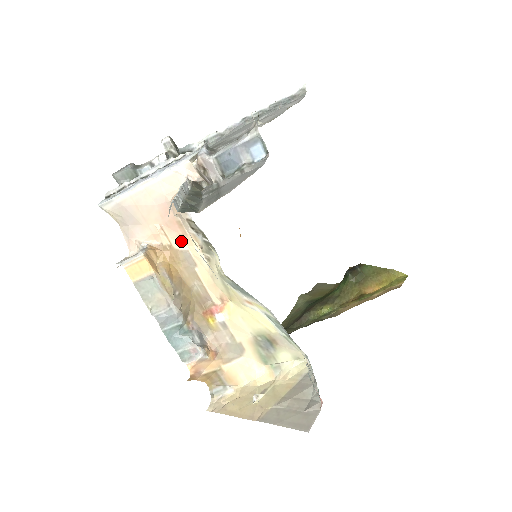
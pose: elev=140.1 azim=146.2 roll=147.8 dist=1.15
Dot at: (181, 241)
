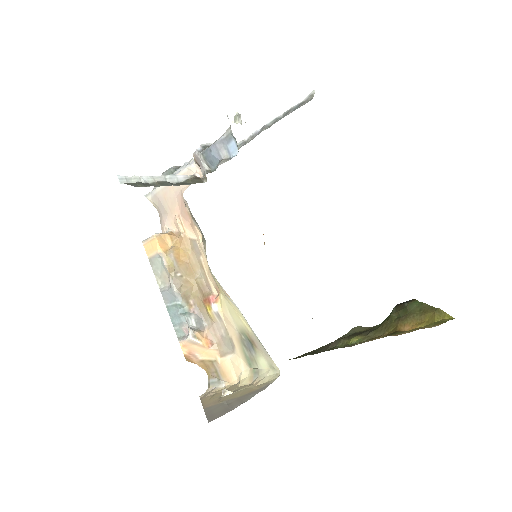
Dot at: (192, 231)
